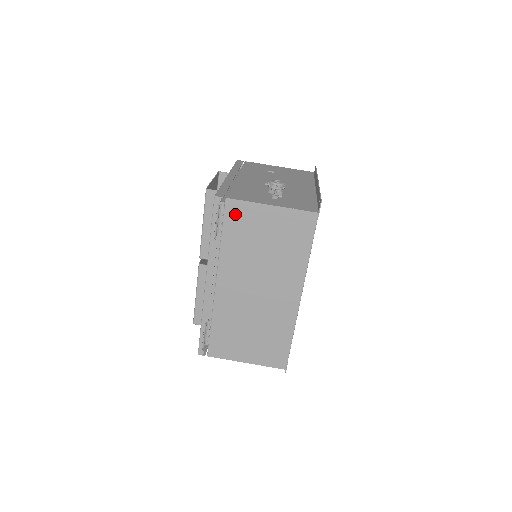
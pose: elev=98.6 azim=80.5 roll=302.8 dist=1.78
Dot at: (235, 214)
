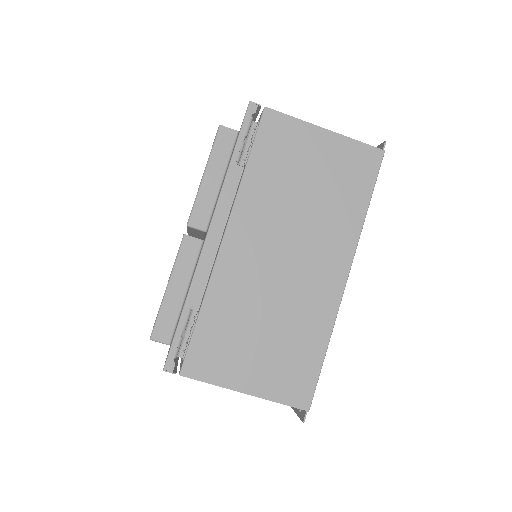
Dot at: (274, 132)
